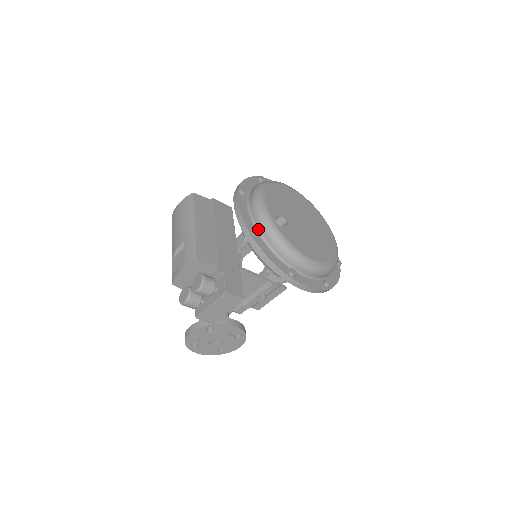
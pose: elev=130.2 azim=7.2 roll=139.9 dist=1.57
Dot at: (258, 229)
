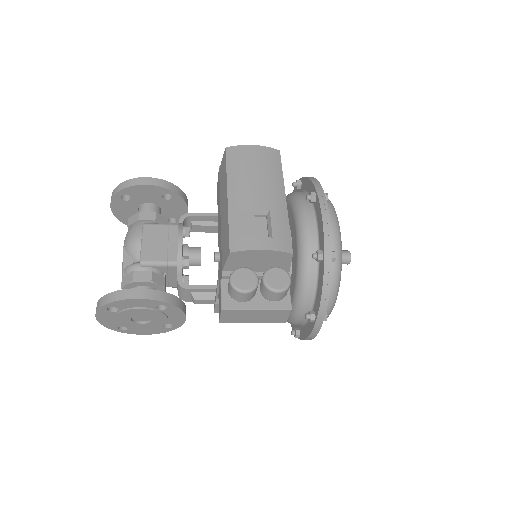
Dot at: occluded
